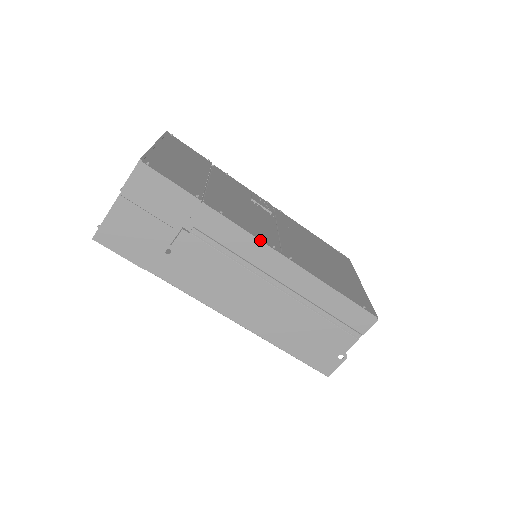
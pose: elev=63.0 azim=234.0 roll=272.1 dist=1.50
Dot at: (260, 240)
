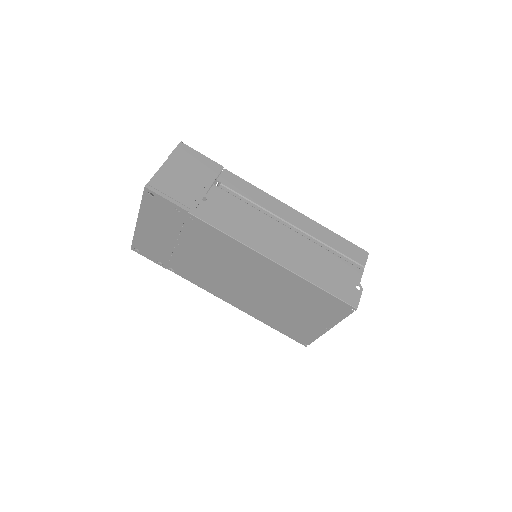
Dot at: (268, 194)
